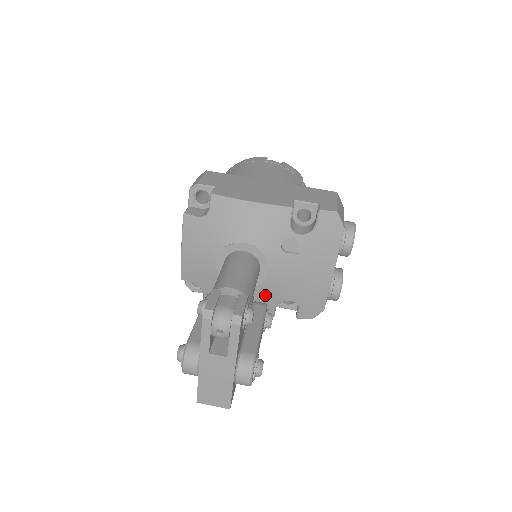
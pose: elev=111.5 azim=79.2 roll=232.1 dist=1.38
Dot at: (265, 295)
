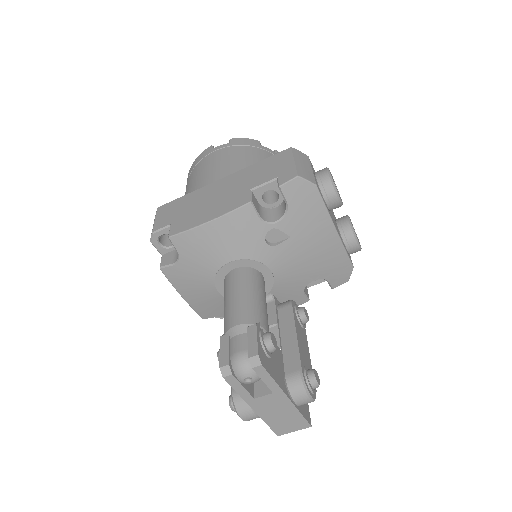
Dot at: (285, 291)
